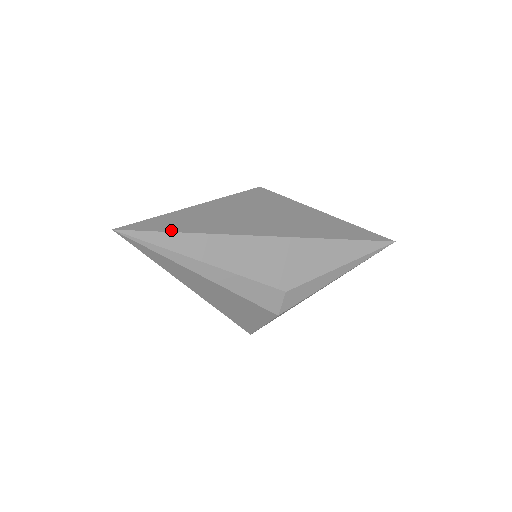
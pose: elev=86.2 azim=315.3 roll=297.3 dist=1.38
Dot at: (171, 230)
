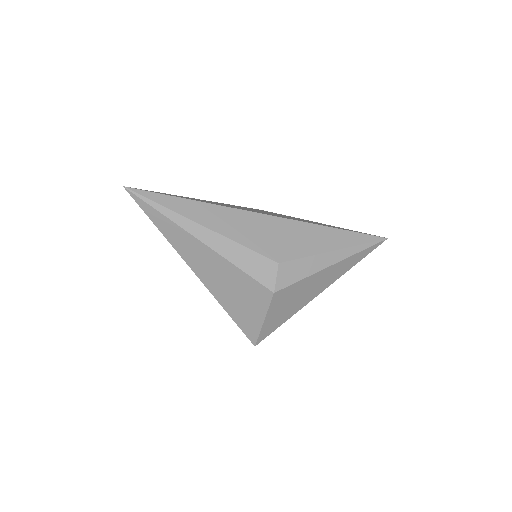
Dot at: (173, 196)
